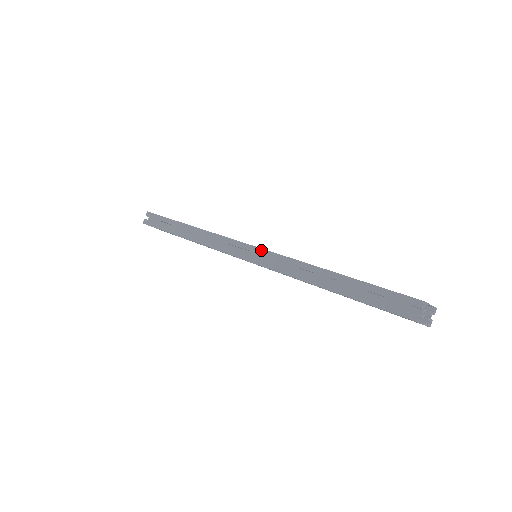
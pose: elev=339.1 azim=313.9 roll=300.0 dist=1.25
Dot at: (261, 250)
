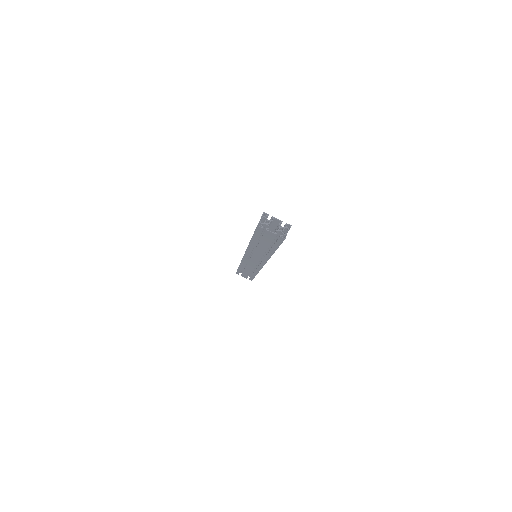
Dot at: occluded
